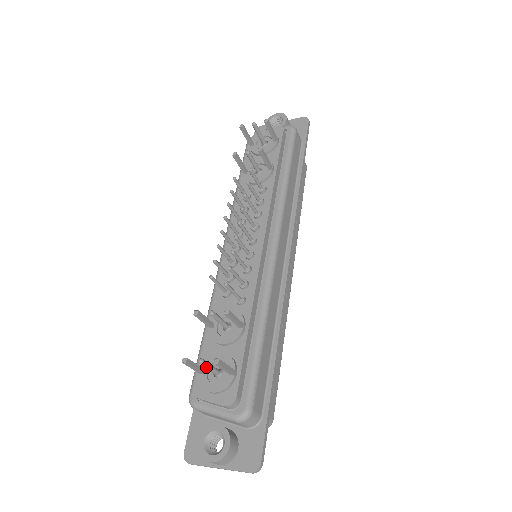
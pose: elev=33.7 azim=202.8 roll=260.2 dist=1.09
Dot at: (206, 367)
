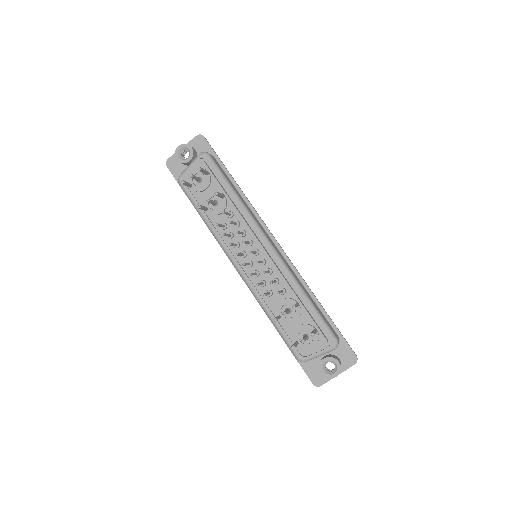
Dot at: occluded
